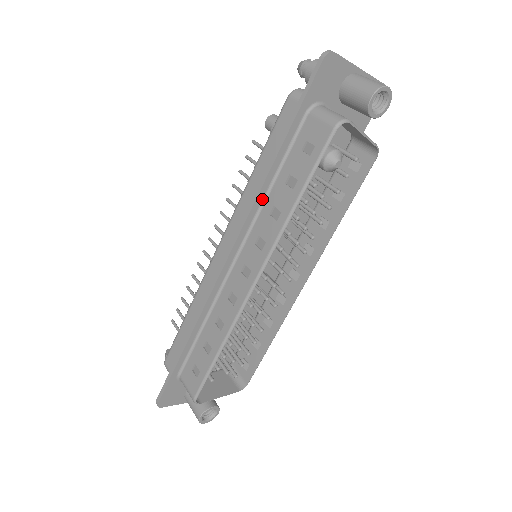
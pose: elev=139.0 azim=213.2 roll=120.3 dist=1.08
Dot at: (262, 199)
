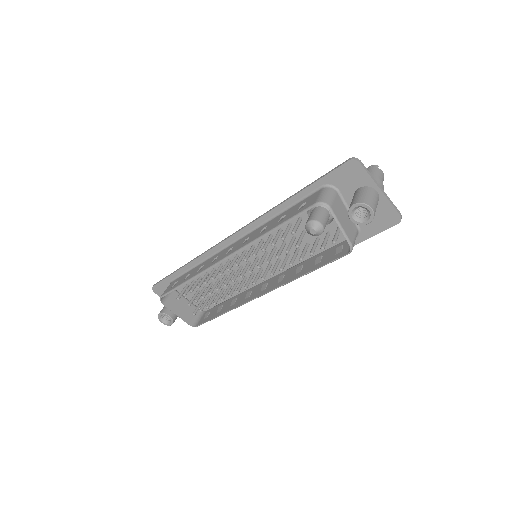
Dot at: (269, 218)
